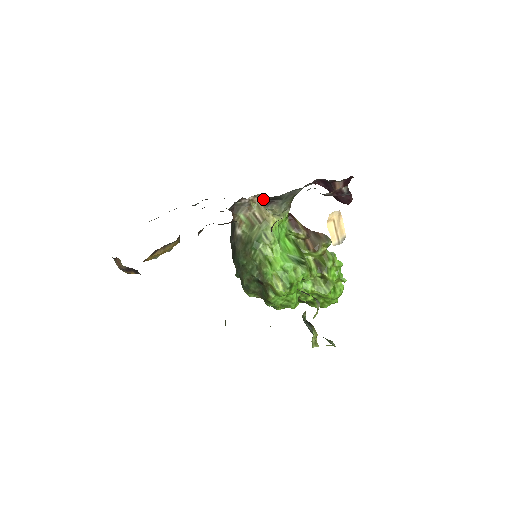
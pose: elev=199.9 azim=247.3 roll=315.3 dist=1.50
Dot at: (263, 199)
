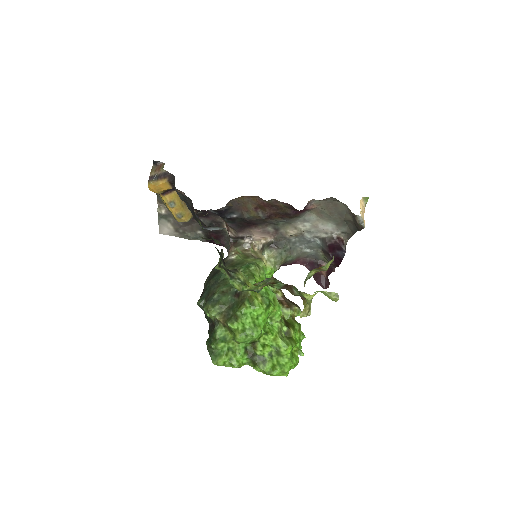
Dot at: (265, 245)
